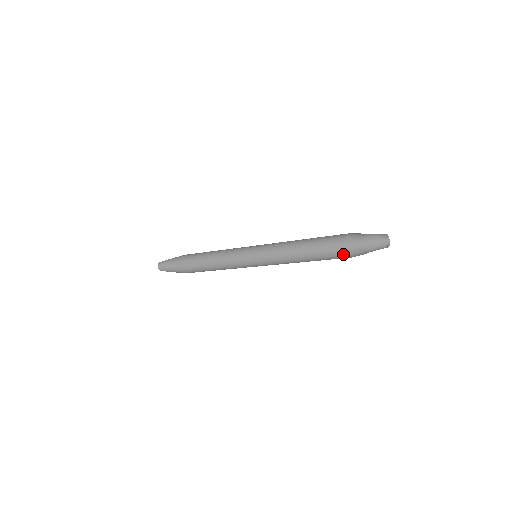
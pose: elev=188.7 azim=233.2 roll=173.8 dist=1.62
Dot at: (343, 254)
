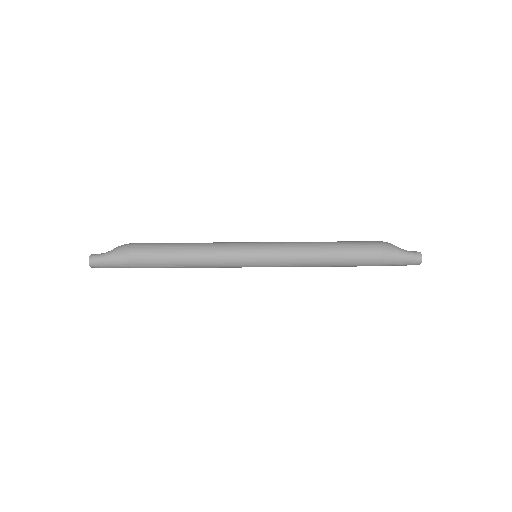
Dot at: occluded
